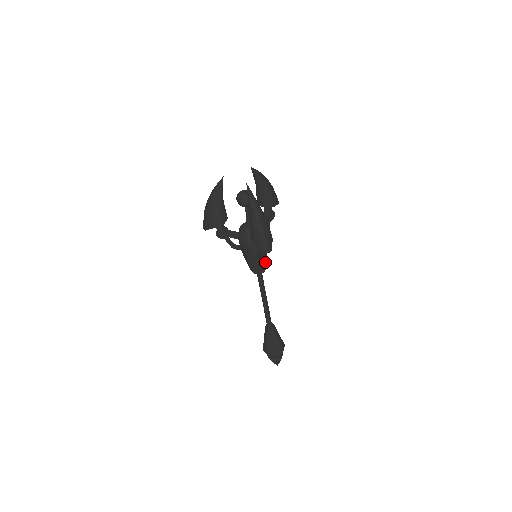
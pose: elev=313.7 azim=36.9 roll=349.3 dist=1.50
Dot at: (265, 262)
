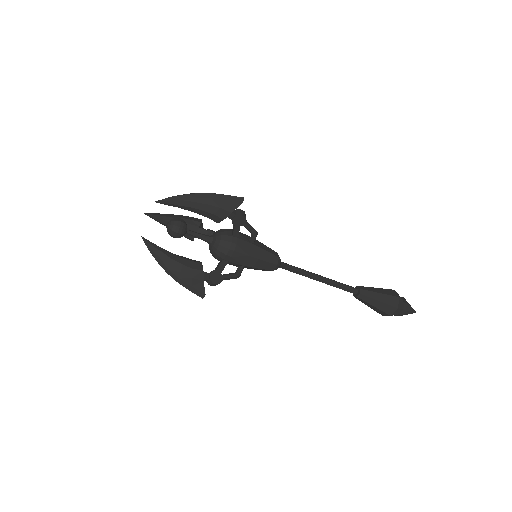
Dot at: (265, 247)
